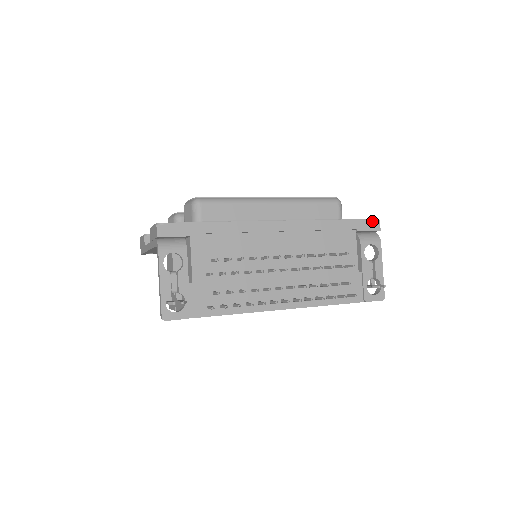
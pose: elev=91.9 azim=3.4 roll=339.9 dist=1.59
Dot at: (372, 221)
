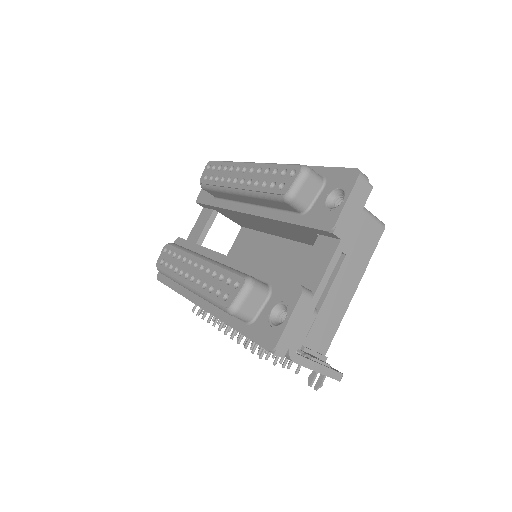
Dot at: (267, 350)
